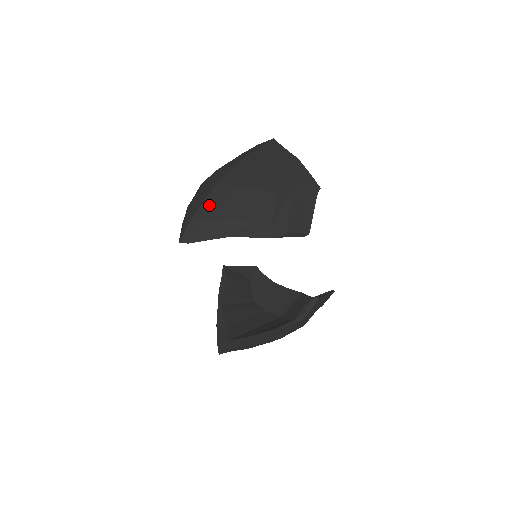
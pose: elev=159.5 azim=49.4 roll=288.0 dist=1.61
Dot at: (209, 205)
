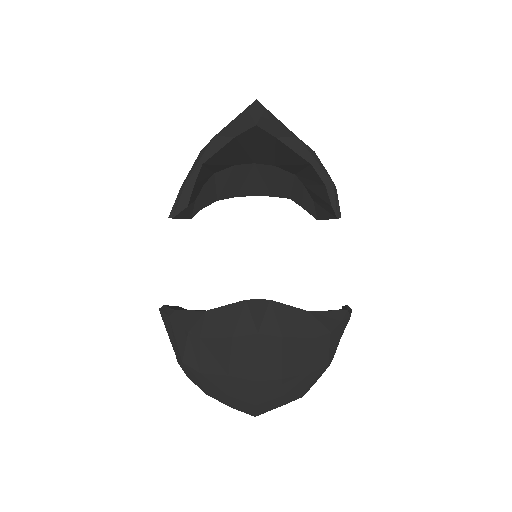
Dot at: occluded
